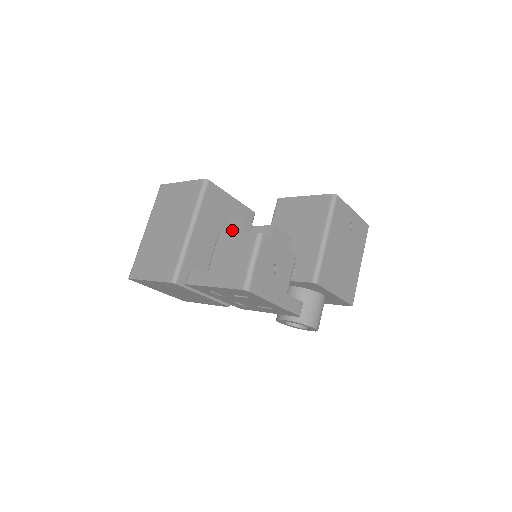
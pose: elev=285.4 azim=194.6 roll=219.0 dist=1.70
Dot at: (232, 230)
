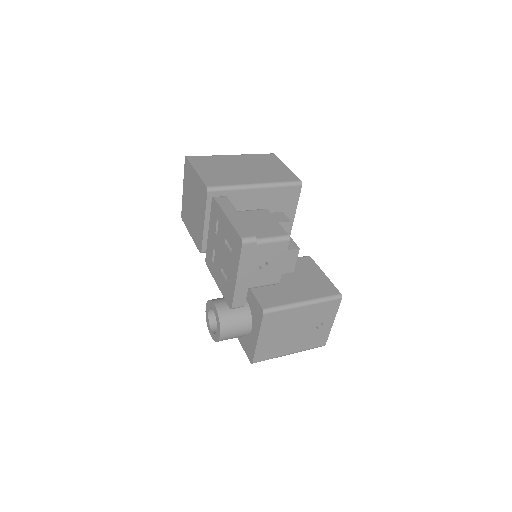
Dot at: (277, 216)
